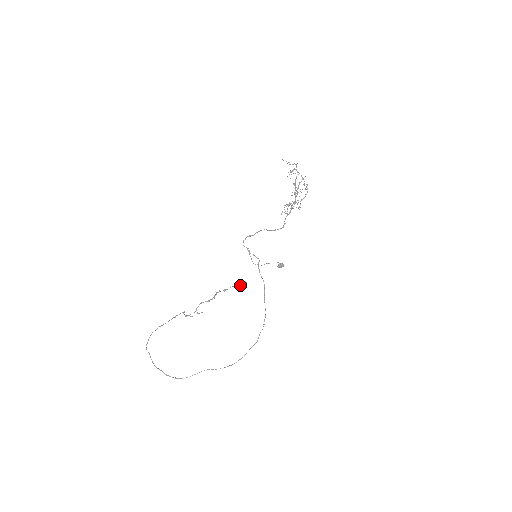
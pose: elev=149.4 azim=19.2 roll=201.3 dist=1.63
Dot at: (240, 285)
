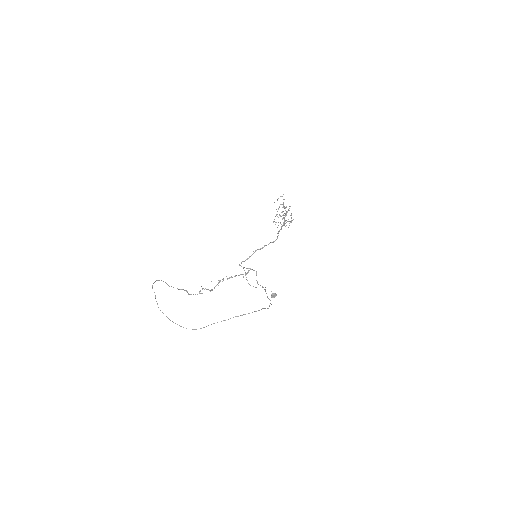
Dot at: (243, 276)
